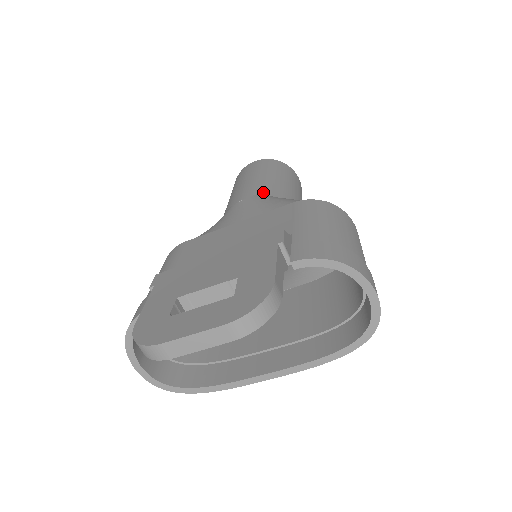
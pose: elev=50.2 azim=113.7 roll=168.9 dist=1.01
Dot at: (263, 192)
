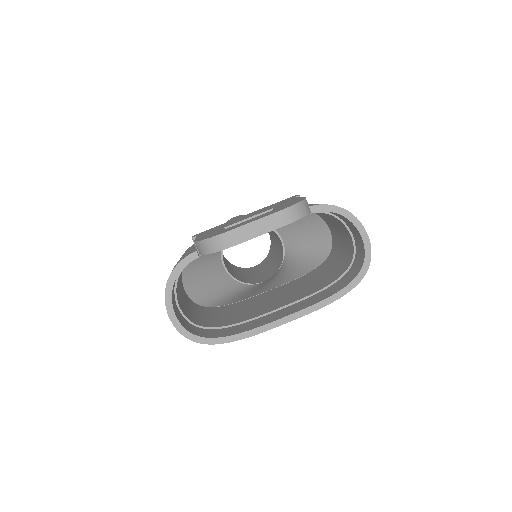
Dot at: occluded
